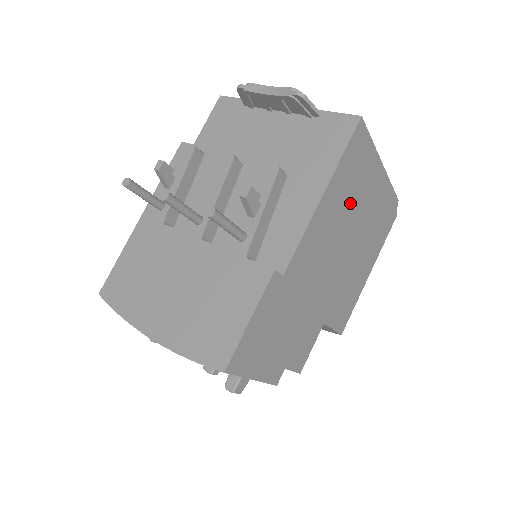
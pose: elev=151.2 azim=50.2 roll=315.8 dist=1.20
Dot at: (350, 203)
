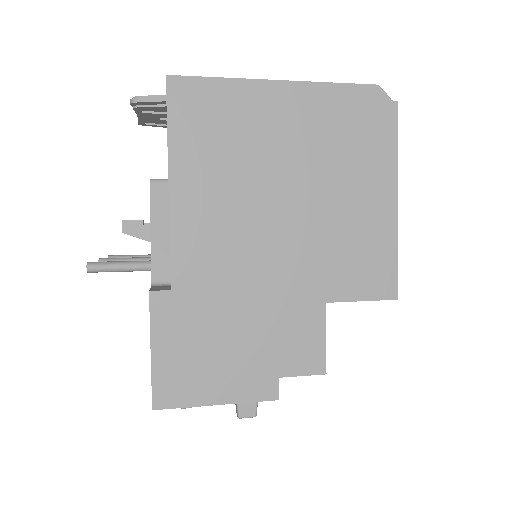
Dot at: (240, 160)
